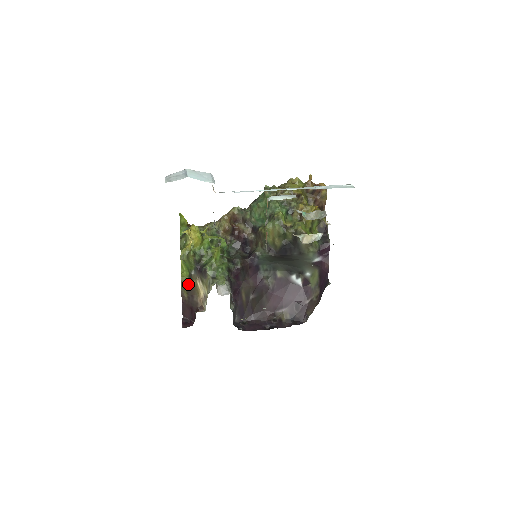
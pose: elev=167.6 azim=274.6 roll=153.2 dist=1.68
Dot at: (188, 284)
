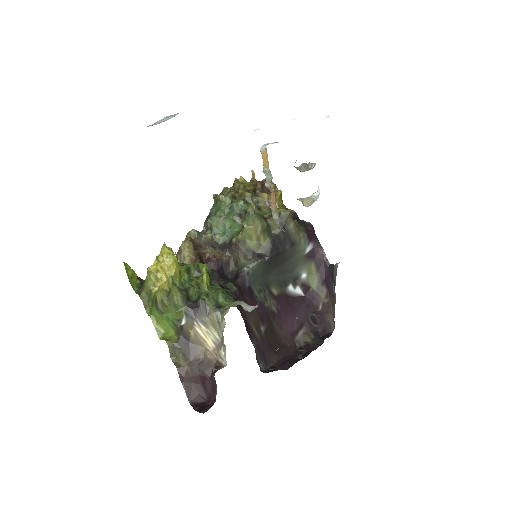
Dot at: (182, 344)
